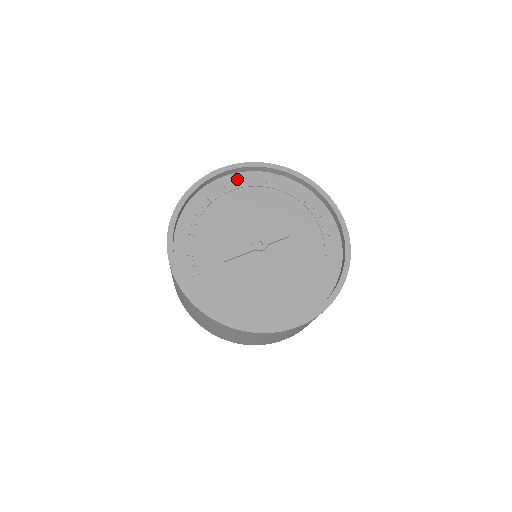
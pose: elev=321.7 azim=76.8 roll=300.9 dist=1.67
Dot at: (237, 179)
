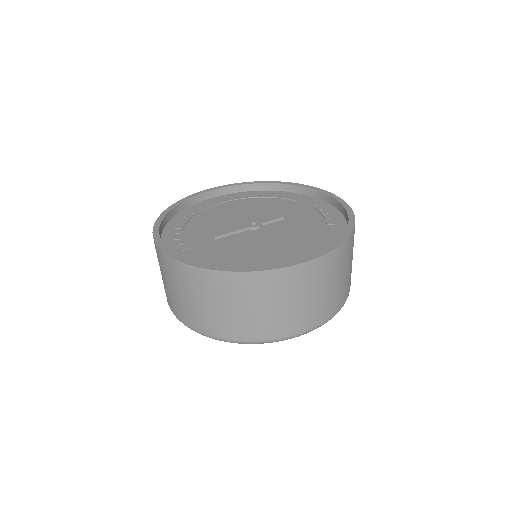
Dot at: (228, 197)
